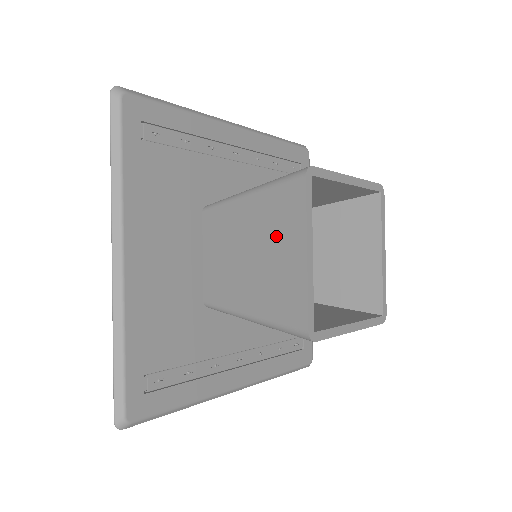
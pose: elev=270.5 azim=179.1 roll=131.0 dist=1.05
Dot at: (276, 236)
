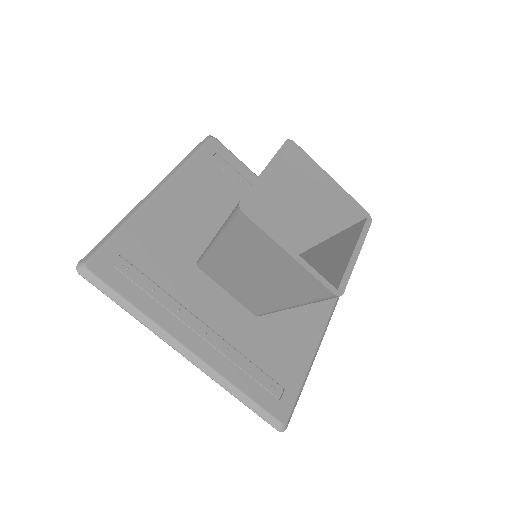
Dot at: occluded
